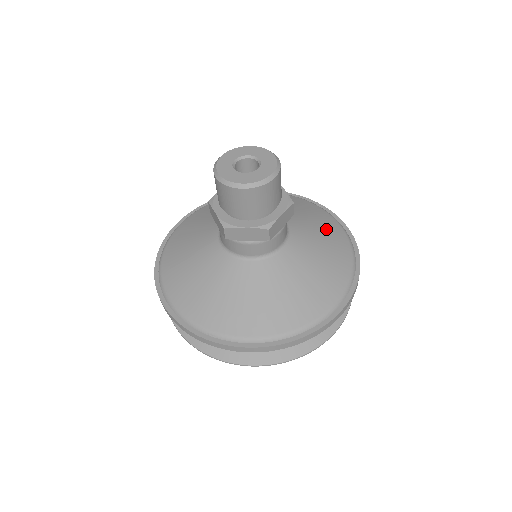
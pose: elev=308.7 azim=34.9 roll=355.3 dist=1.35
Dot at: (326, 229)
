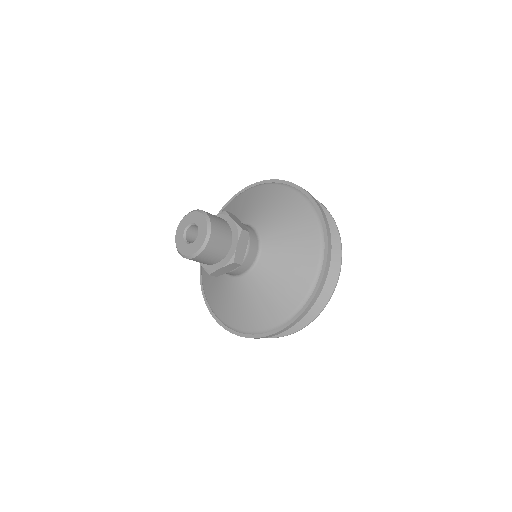
Dot at: (290, 211)
